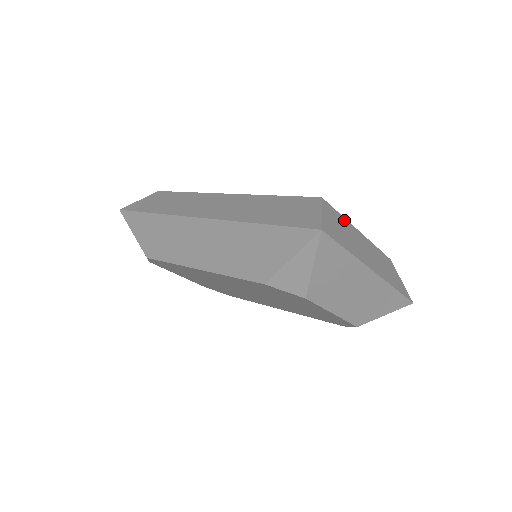
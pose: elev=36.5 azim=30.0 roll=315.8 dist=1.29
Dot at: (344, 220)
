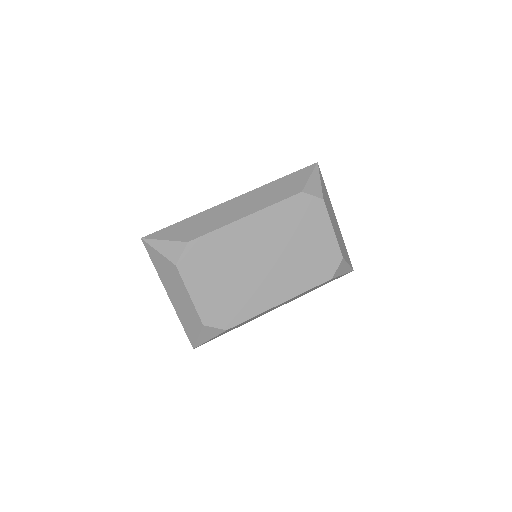
Dot at: occluded
